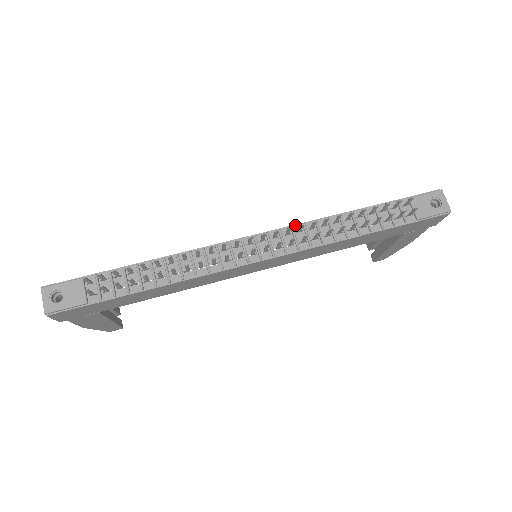
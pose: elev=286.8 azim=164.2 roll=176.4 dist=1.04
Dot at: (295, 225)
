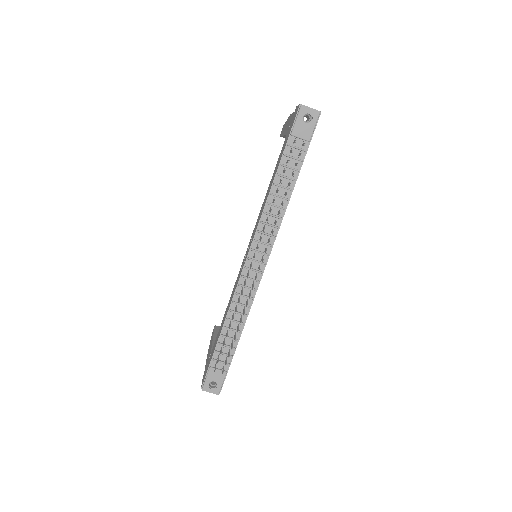
Dot at: (257, 228)
